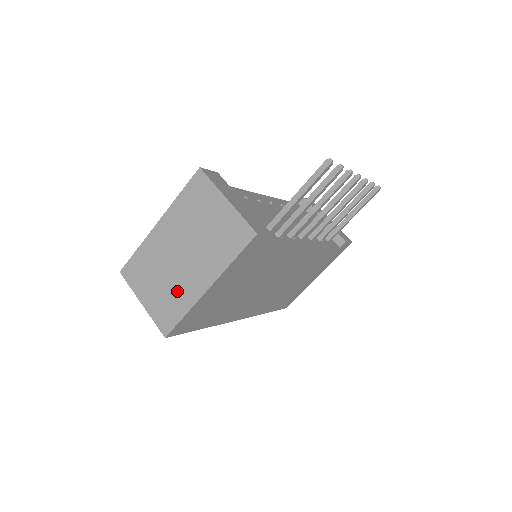
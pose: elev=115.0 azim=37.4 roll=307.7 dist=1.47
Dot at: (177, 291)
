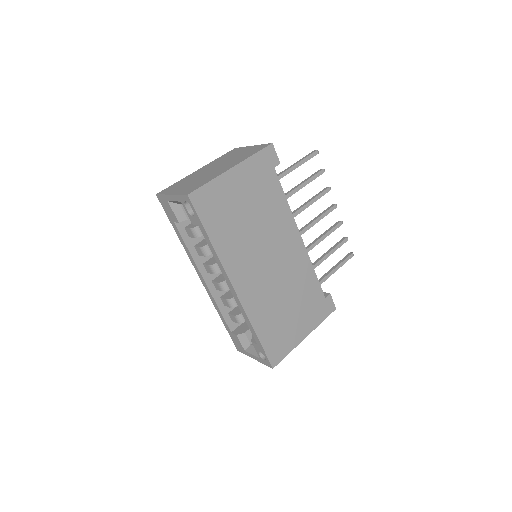
Dot at: (206, 178)
